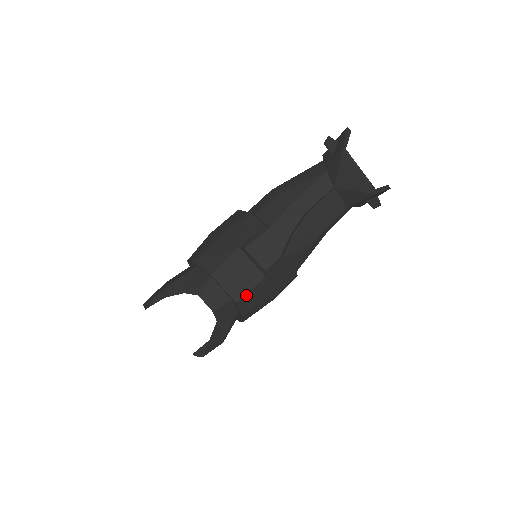
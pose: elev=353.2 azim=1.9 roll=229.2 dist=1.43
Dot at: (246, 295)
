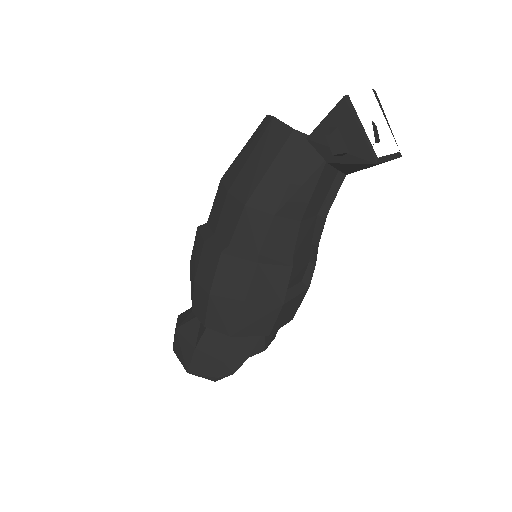
Dot at: occluded
